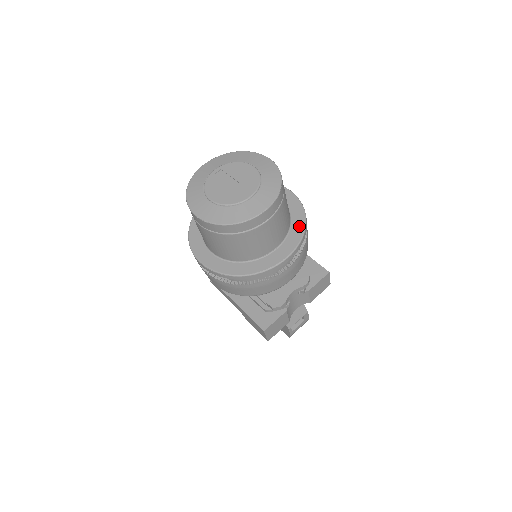
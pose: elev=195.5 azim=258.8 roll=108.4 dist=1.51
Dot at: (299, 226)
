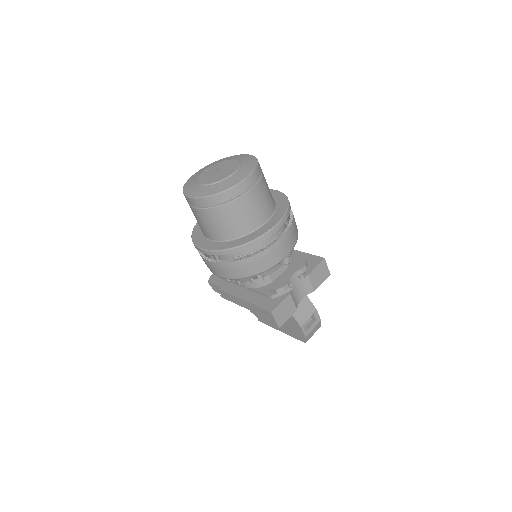
Dot at: (283, 206)
